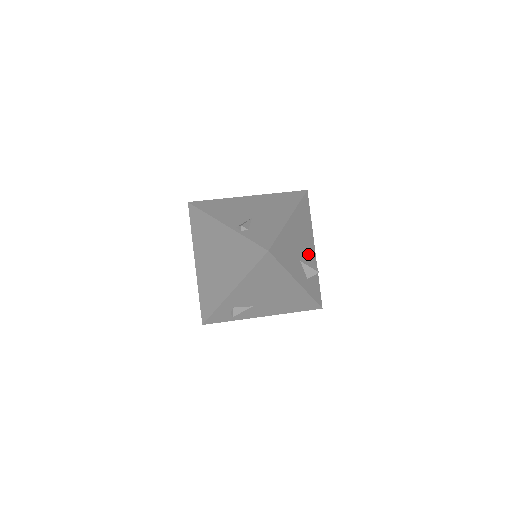
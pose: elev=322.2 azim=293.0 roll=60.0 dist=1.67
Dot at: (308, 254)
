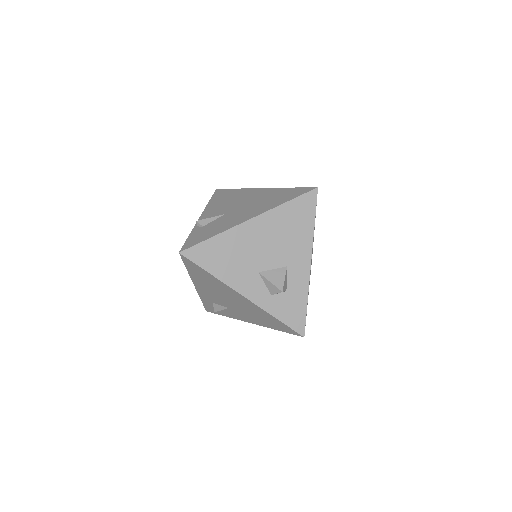
Dot at: (286, 267)
